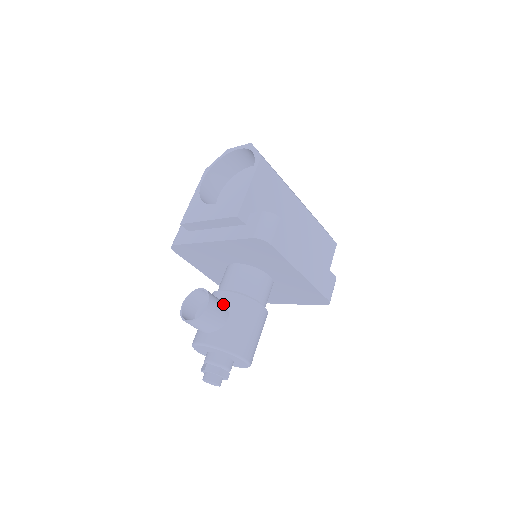
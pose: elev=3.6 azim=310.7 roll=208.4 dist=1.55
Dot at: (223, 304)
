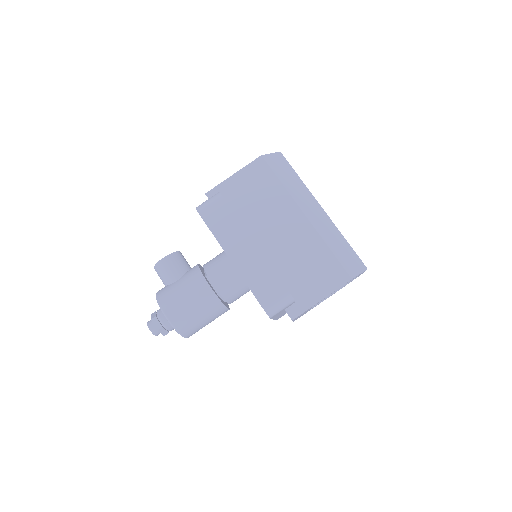
Dot at: (184, 268)
